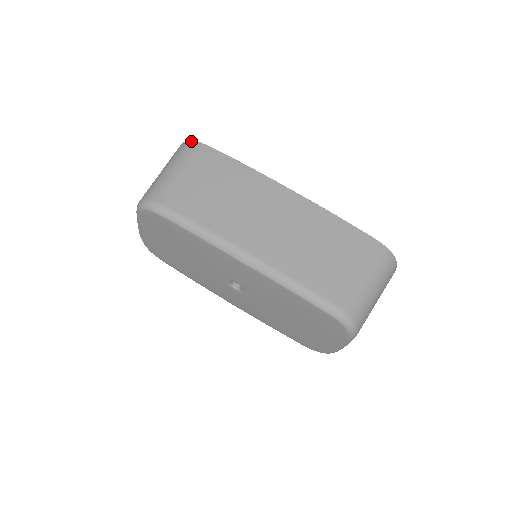
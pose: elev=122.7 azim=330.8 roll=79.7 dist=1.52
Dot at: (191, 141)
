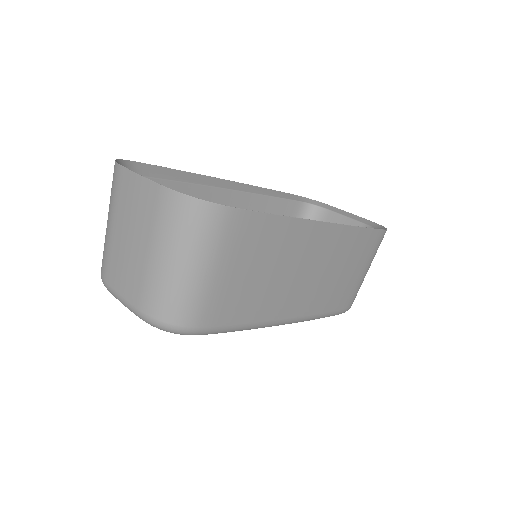
Dot at: (211, 205)
